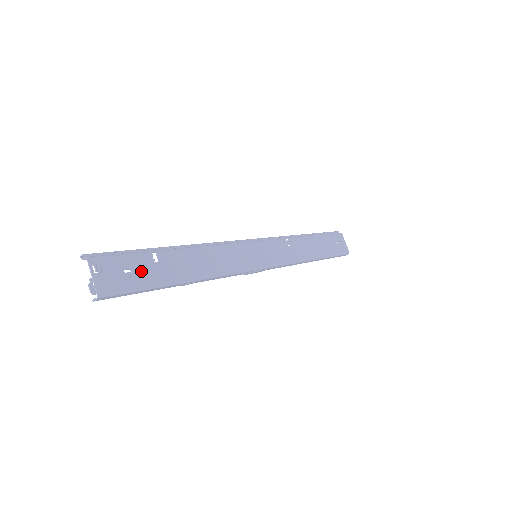
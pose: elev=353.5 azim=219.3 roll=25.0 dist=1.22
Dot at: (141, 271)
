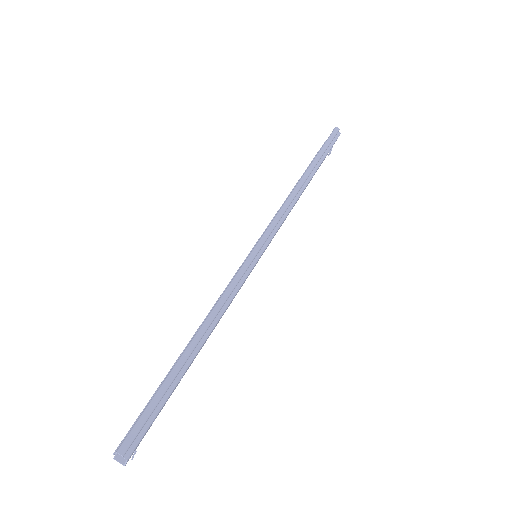
Dot at: occluded
